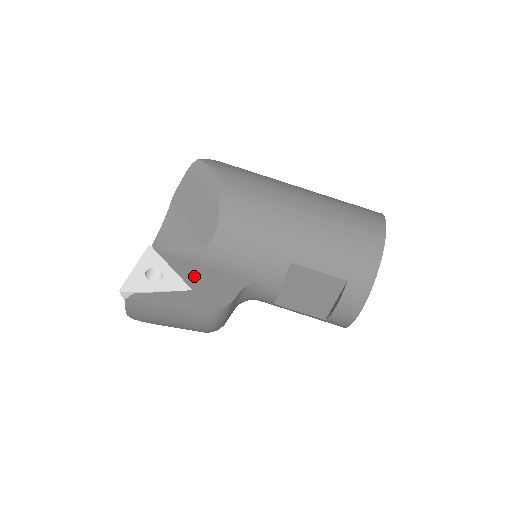
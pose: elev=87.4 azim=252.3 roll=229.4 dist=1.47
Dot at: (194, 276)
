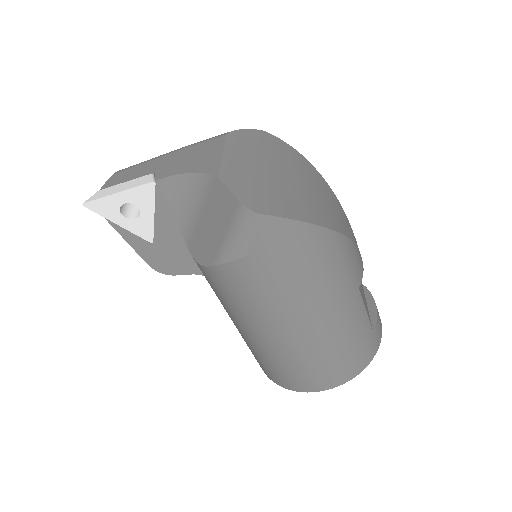
Dot at: (168, 236)
